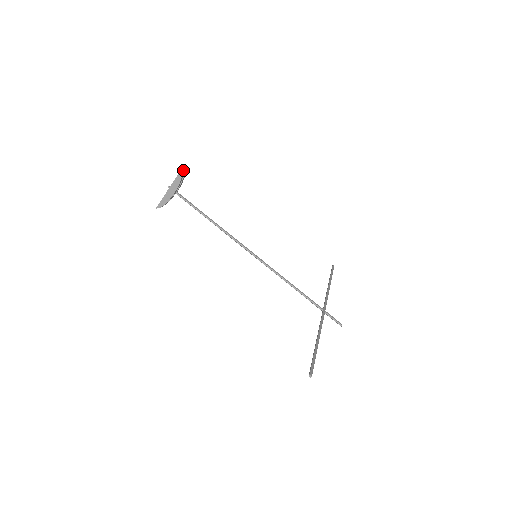
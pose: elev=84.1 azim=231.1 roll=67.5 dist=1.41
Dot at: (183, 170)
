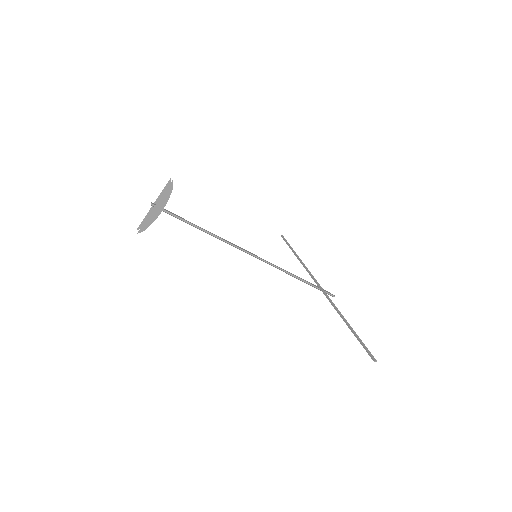
Dot at: occluded
